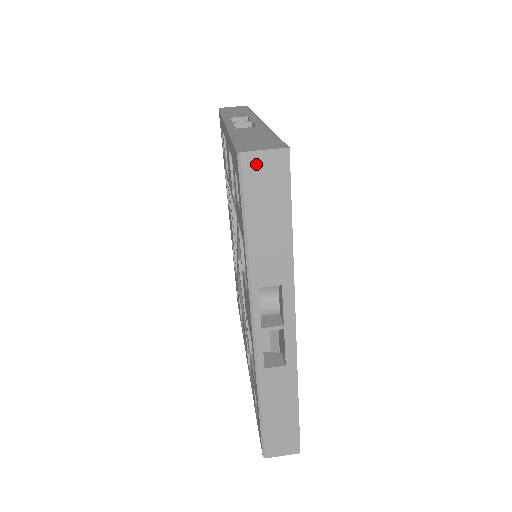
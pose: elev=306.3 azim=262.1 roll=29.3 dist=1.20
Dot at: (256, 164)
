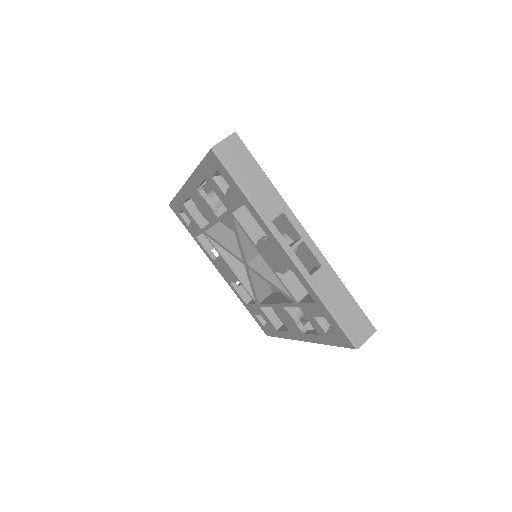
Dot at: occluded
